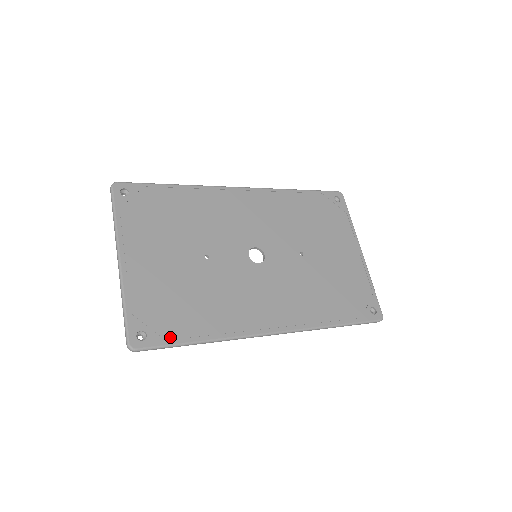
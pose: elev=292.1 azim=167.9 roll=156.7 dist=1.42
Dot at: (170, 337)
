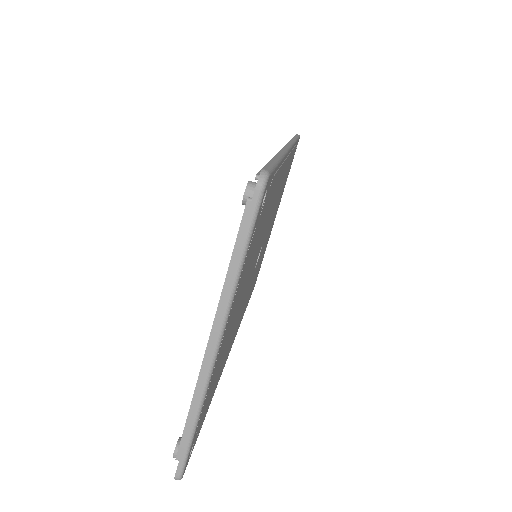
Dot at: occluded
